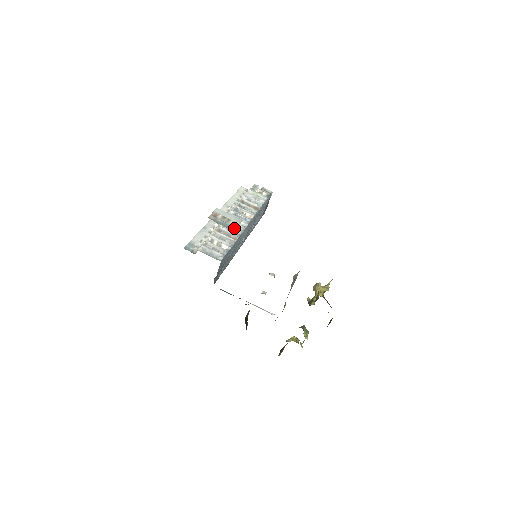
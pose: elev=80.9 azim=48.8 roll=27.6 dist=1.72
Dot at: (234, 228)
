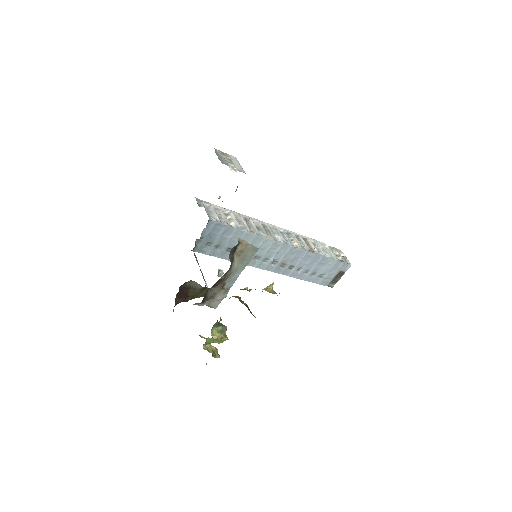
Dot at: (226, 164)
